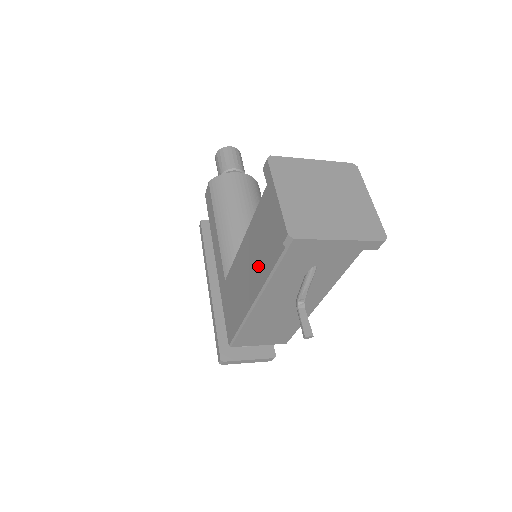
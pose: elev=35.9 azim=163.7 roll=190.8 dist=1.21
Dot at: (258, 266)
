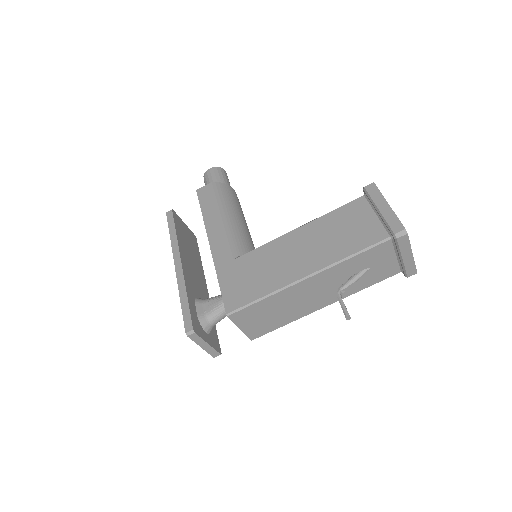
Dot at: (325, 250)
